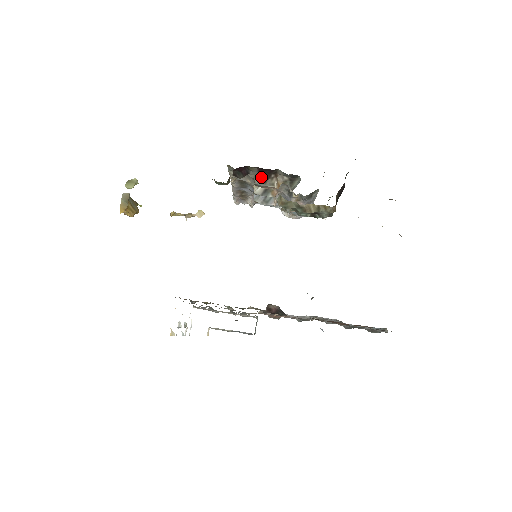
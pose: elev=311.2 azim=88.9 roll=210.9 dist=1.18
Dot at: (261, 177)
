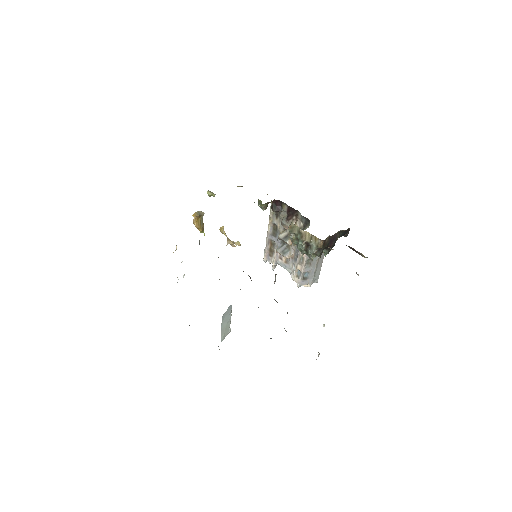
Dot at: (287, 217)
